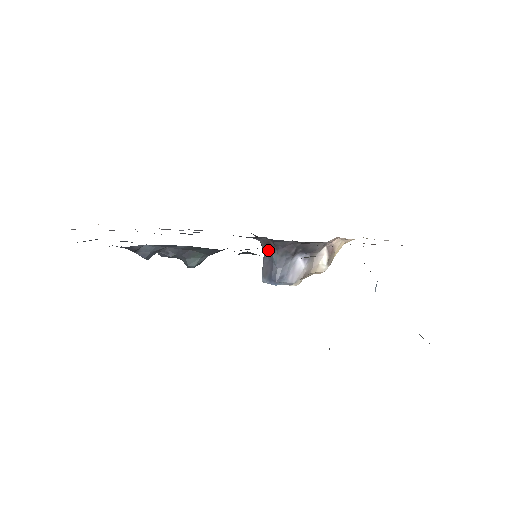
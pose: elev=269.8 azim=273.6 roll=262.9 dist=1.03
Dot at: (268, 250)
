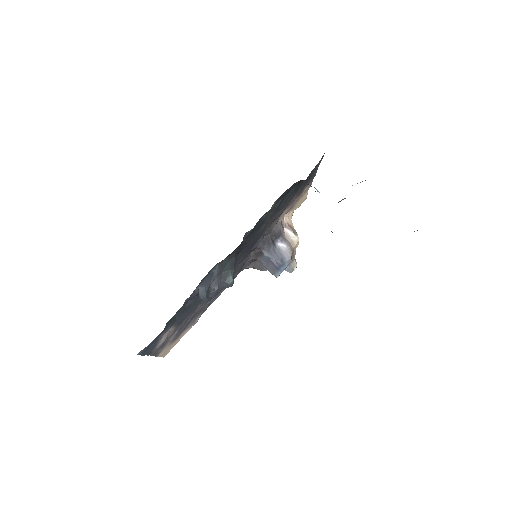
Dot at: (260, 257)
